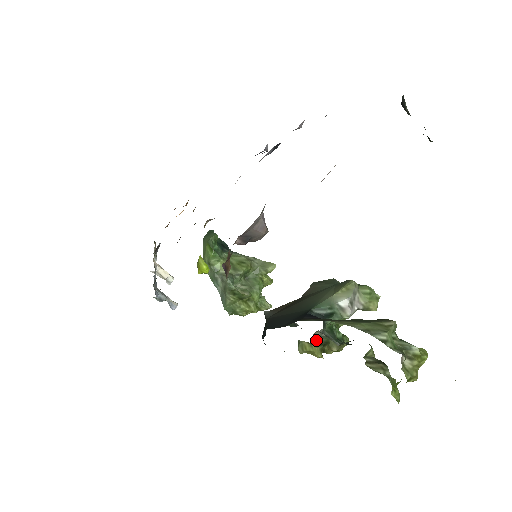
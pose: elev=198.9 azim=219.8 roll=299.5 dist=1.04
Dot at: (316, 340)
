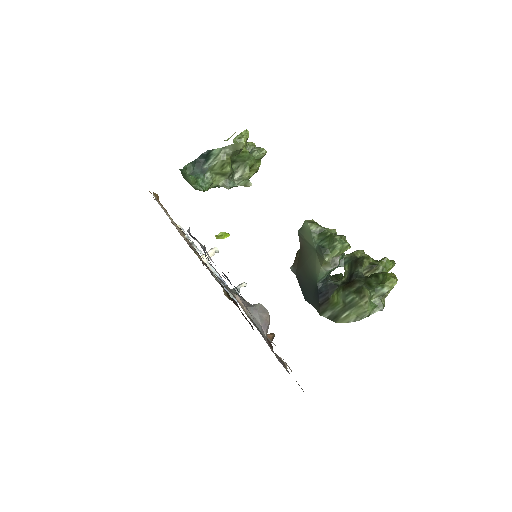
Dot at: occluded
